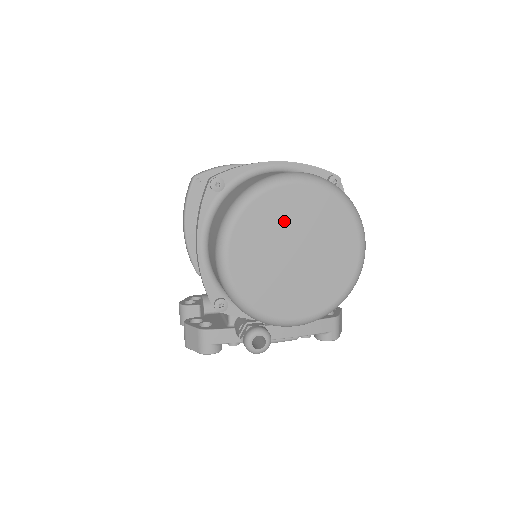
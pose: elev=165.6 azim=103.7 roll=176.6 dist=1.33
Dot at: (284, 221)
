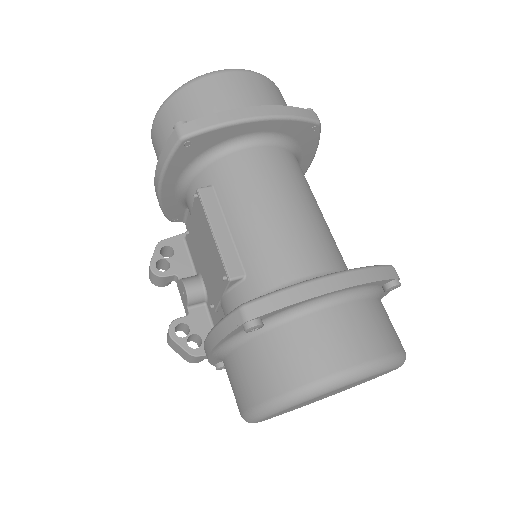
Dot at: occluded
